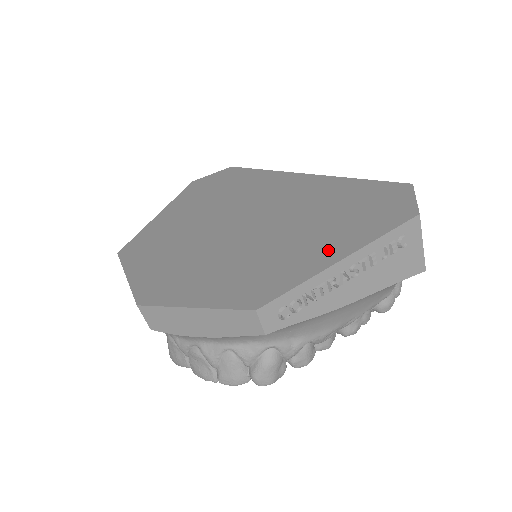
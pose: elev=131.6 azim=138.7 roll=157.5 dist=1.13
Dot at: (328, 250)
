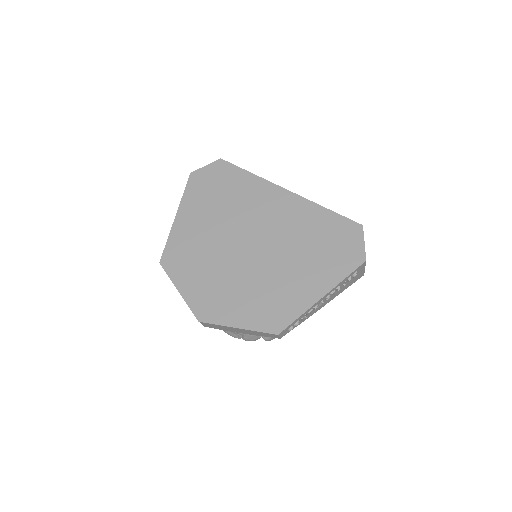
Dot at: (313, 287)
